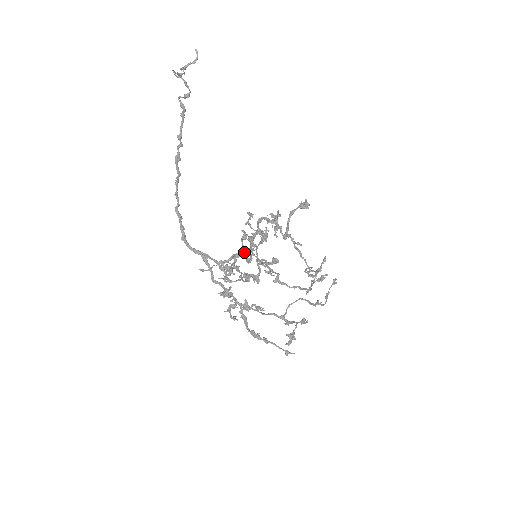
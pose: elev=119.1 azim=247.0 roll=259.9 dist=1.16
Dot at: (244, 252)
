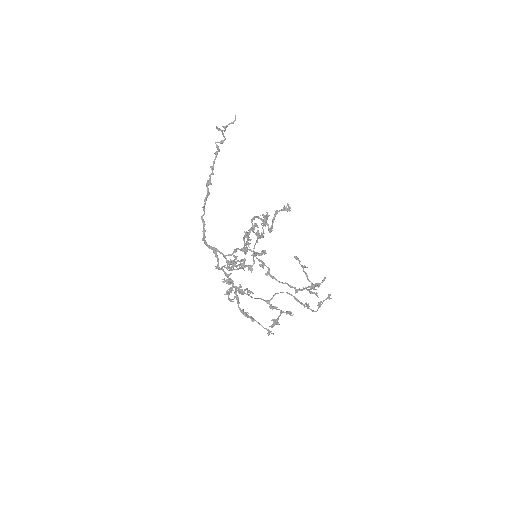
Dot at: (244, 248)
